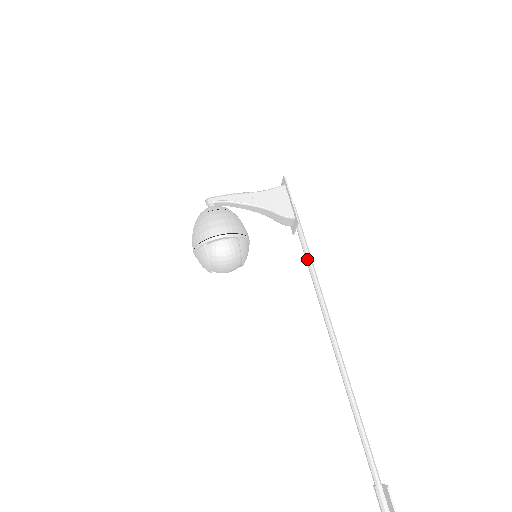
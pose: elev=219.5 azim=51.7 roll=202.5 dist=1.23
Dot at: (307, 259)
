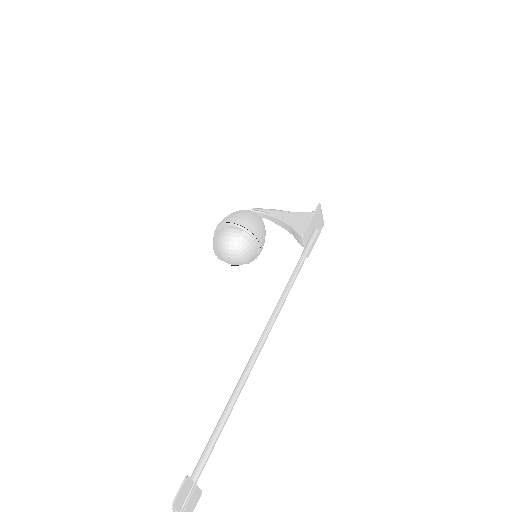
Dot at: (293, 271)
